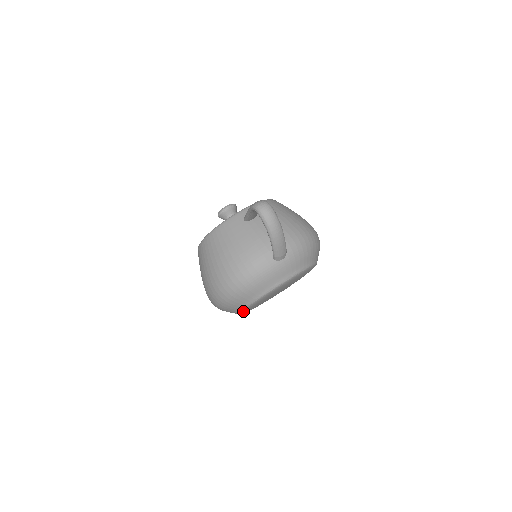
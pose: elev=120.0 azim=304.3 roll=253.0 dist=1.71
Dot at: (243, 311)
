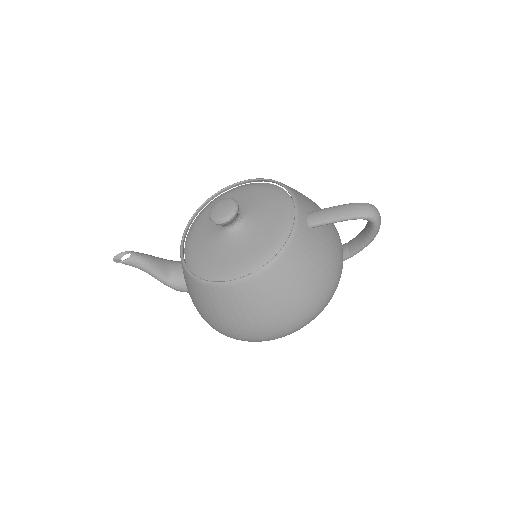
Dot at: occluded
